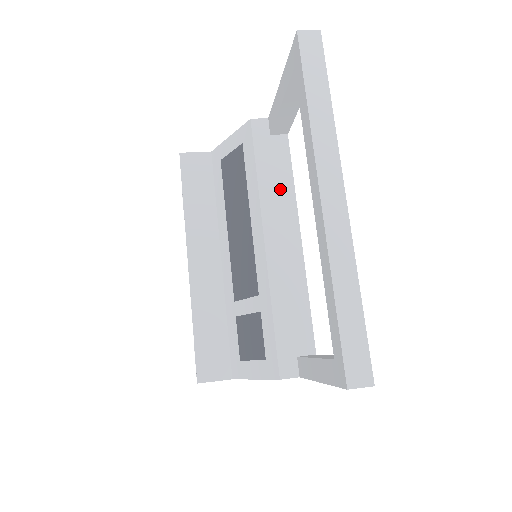
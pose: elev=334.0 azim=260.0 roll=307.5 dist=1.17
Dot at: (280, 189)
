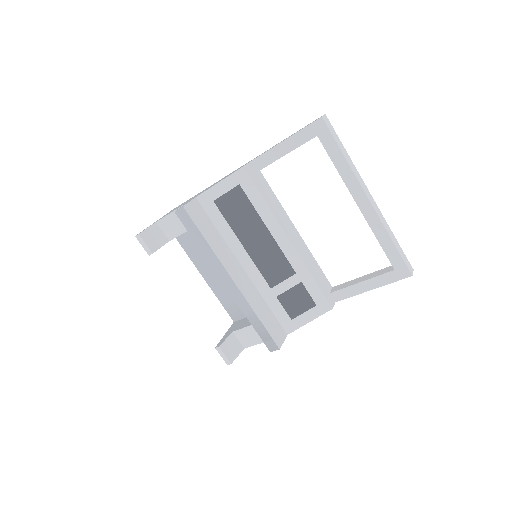
Dot at: (276, 206)
